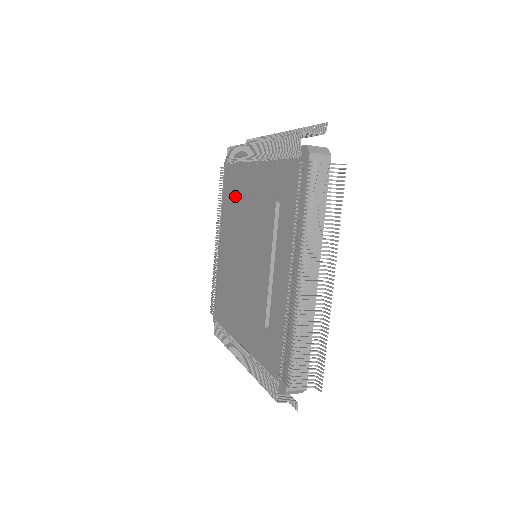
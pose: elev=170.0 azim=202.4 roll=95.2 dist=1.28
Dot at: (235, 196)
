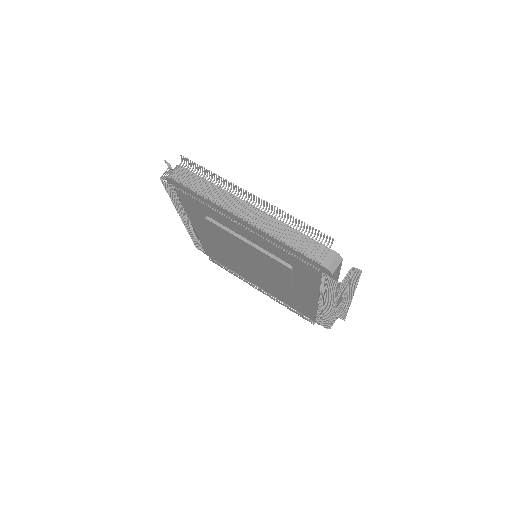
Dot at: (212, 223)
